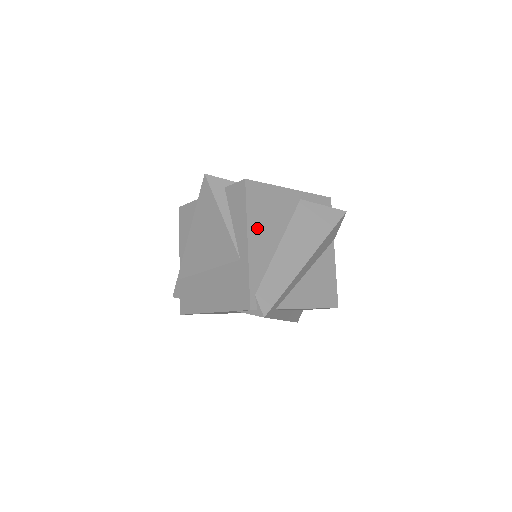
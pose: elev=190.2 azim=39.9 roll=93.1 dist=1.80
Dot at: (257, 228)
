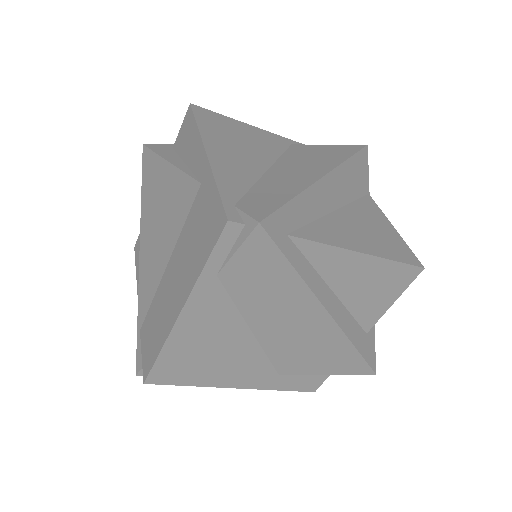
Dot at: (221, 144)
